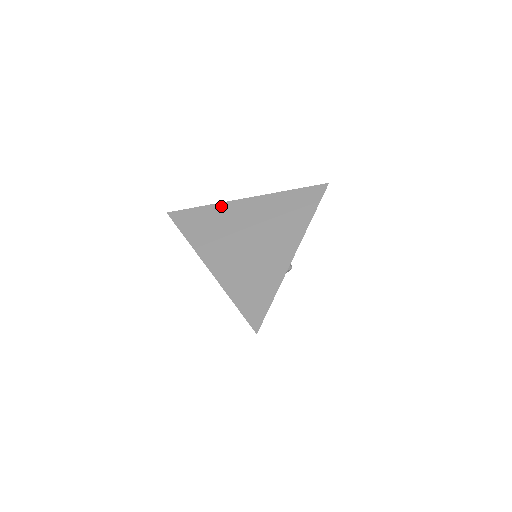
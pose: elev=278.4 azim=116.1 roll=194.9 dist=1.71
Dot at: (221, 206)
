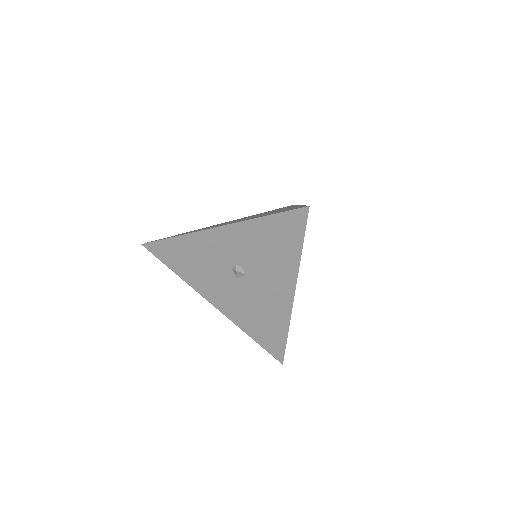
Dot at: (202, 228)
